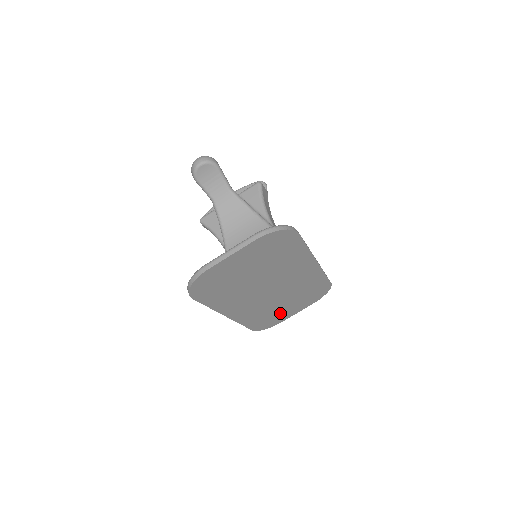
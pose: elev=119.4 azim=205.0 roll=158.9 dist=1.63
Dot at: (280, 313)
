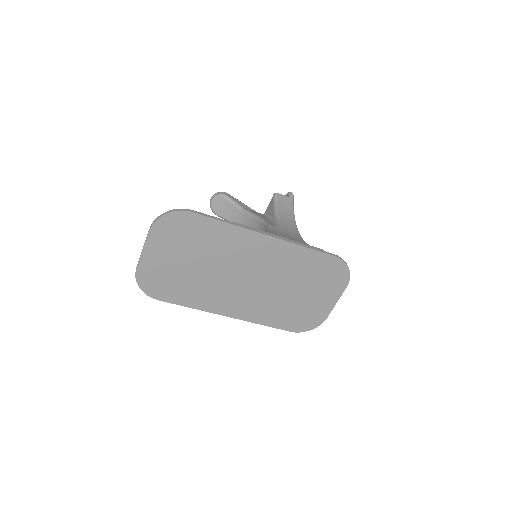
Dot at: (306, 306)
